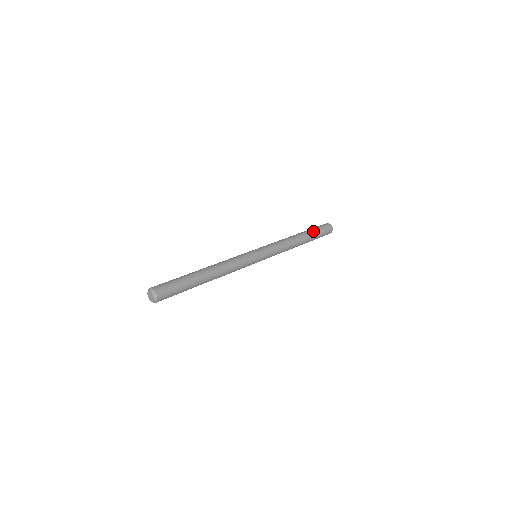
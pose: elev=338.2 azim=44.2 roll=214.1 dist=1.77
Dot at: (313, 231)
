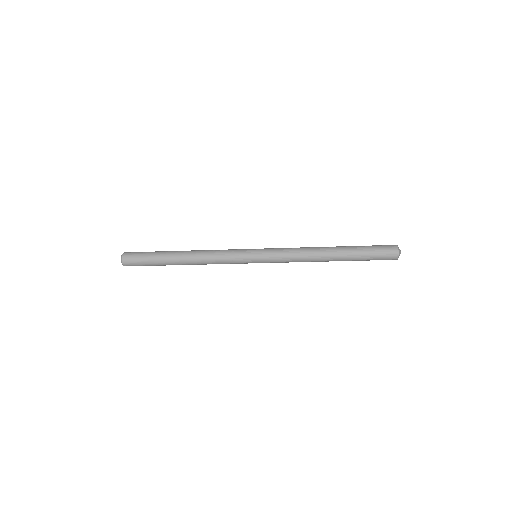
Dot at: (358, 250)
